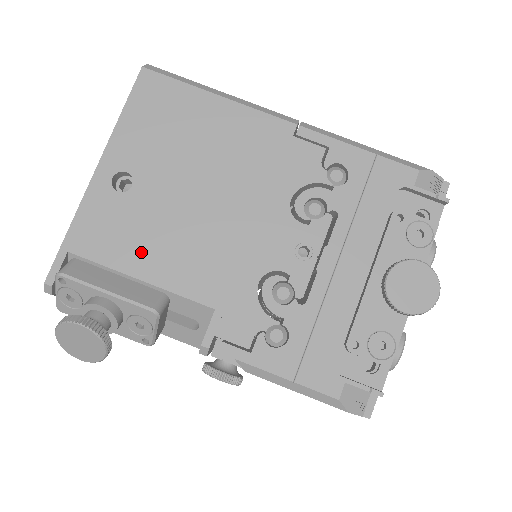
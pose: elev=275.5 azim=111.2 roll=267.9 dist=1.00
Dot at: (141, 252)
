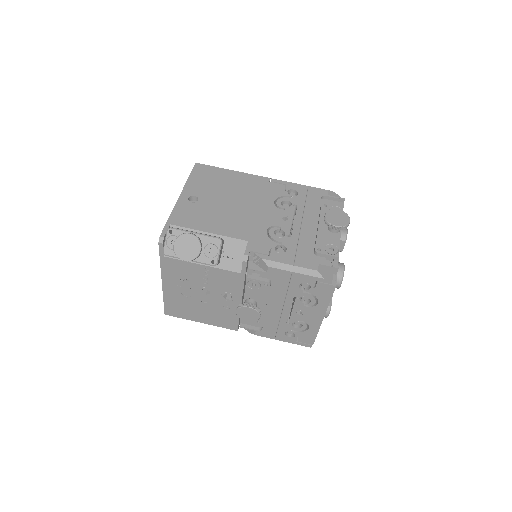
Dot at: (207, 223)
